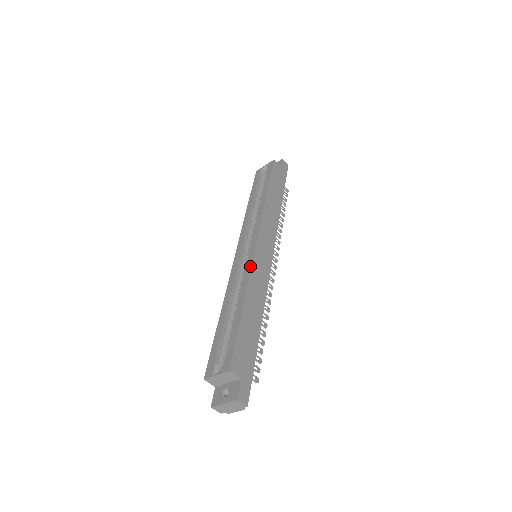
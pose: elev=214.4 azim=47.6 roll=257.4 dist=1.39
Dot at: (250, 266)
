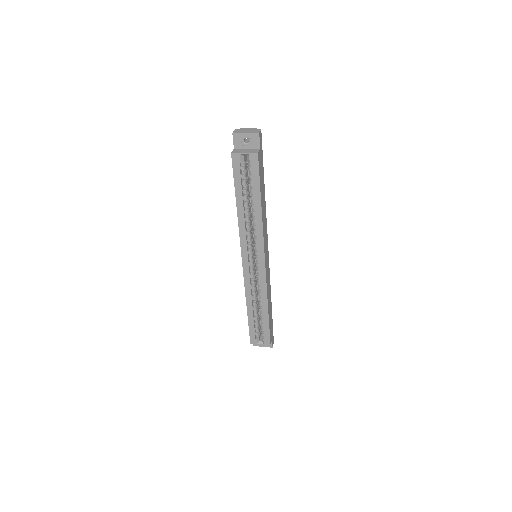
Dot at: (265, 284)
